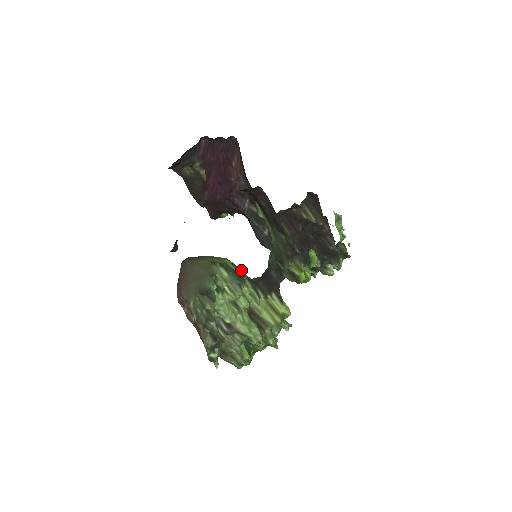
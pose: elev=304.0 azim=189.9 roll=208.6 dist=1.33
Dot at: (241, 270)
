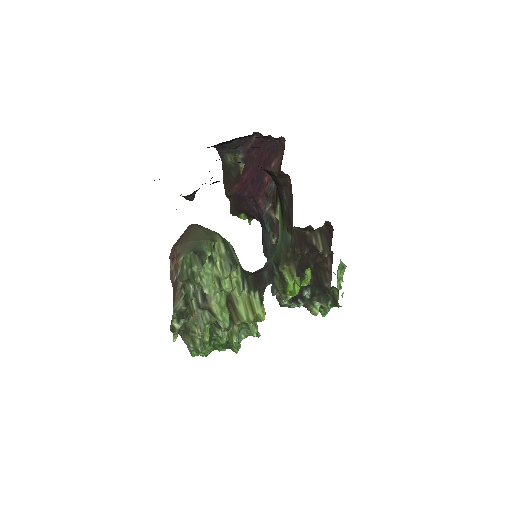
Dot at: occluded
